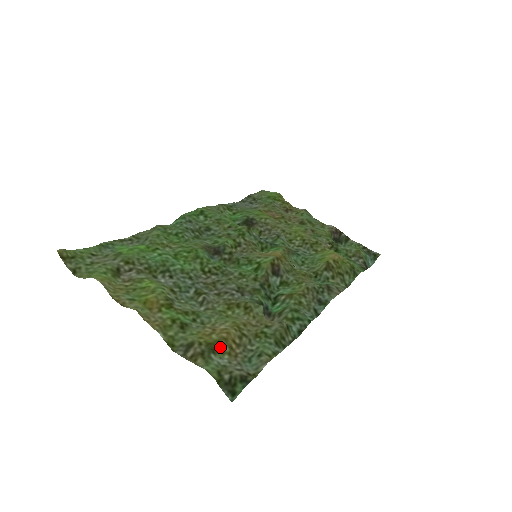
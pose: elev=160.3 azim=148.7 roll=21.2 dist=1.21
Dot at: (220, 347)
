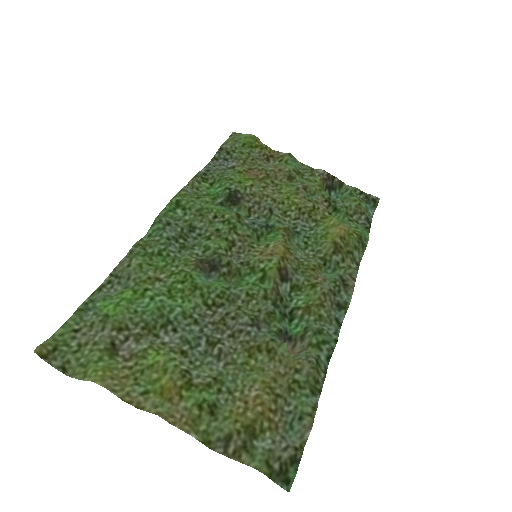
Dot at: (259, 426)
